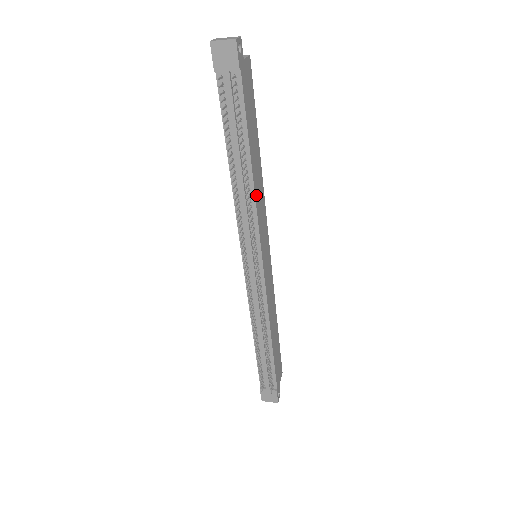
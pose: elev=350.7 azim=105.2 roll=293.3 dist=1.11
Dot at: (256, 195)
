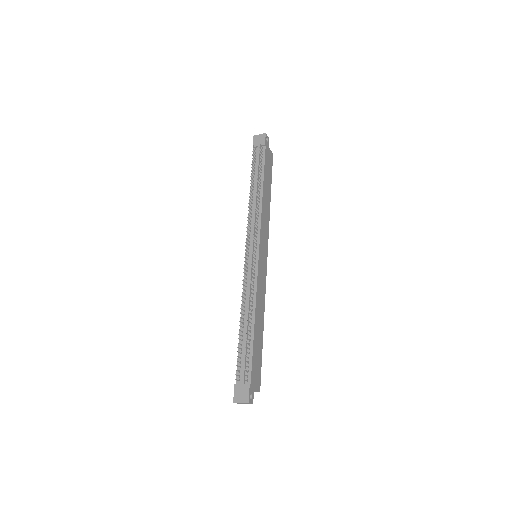
Dot at: (263, 208)
